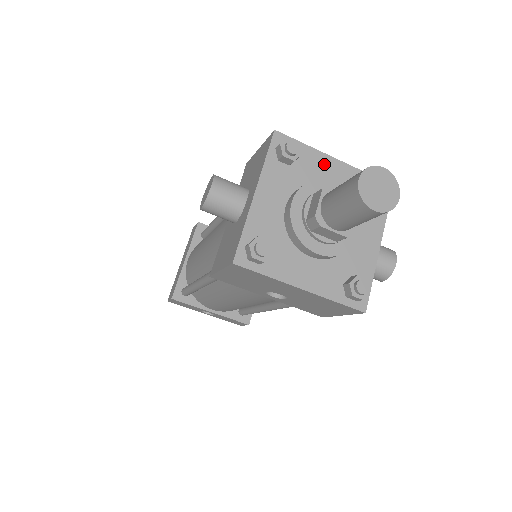
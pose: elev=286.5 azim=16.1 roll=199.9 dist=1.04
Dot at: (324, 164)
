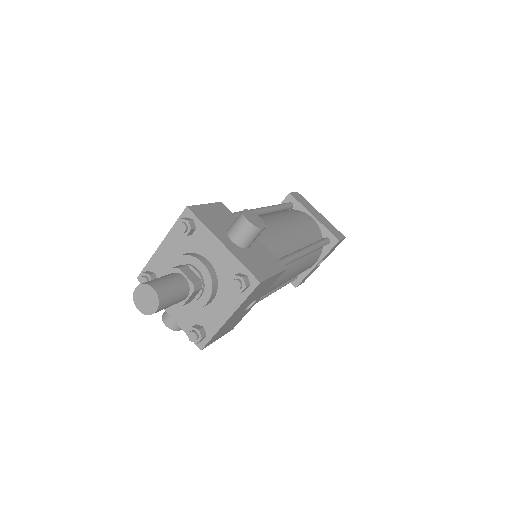
Dot at: (162, 256)
